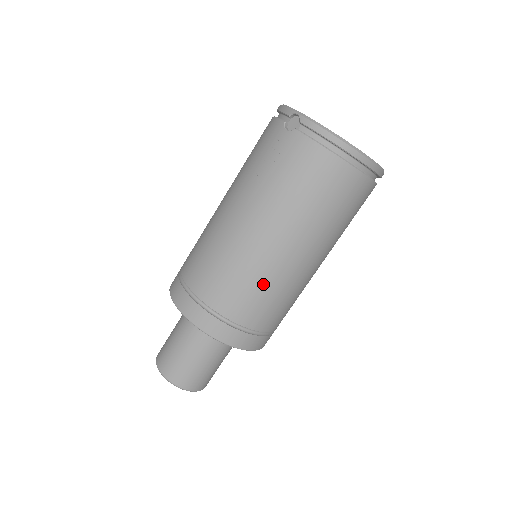
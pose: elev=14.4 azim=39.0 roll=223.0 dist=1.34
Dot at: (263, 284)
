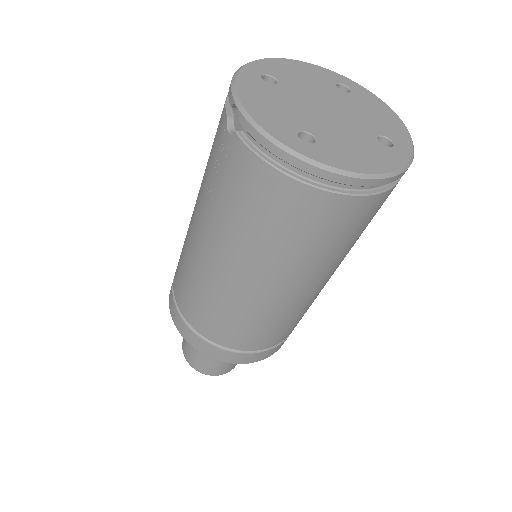
Dot at: (240, 316)
